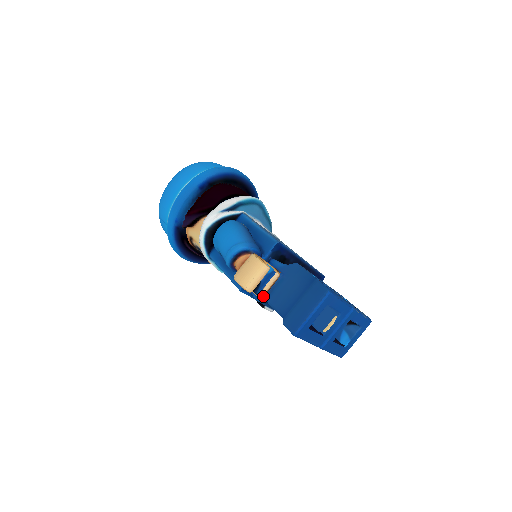
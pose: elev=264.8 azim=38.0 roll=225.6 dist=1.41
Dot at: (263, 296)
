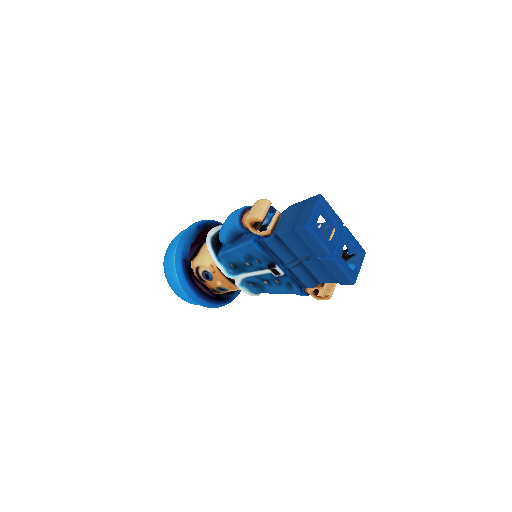
Dot at: (272, 228)
